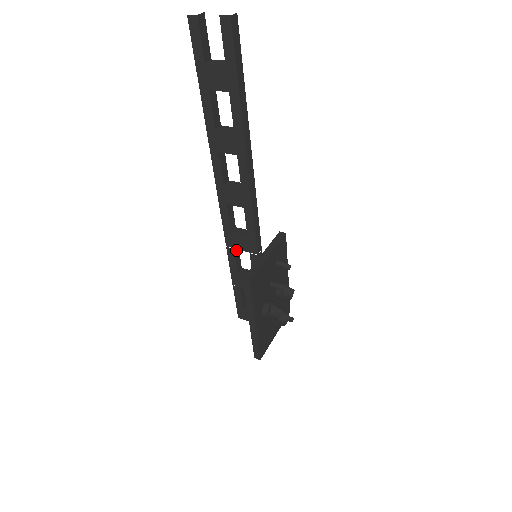
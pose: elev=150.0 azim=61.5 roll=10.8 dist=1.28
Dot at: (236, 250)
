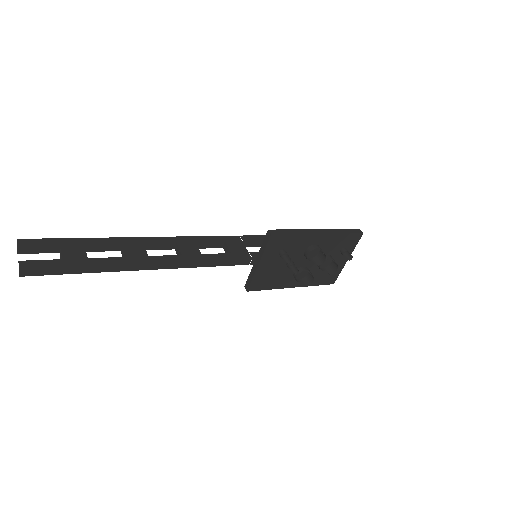
Dot at: (245, 244)
